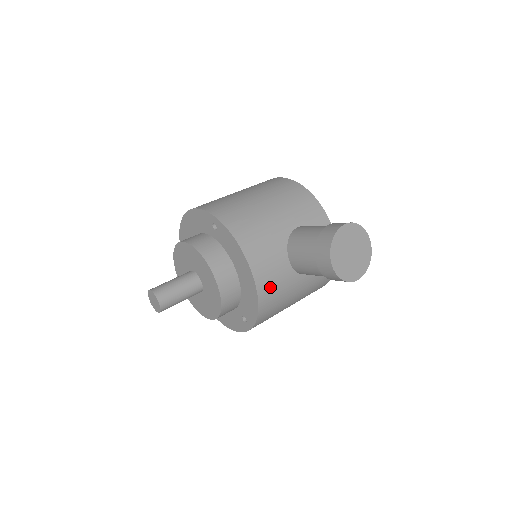
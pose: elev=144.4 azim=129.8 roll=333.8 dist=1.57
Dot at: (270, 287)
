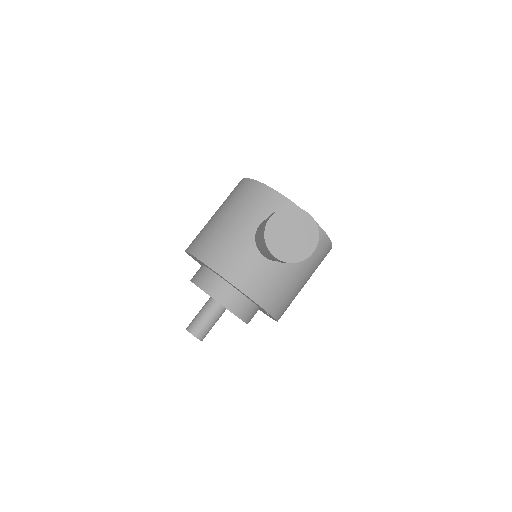
Dot at: (260, 287)
